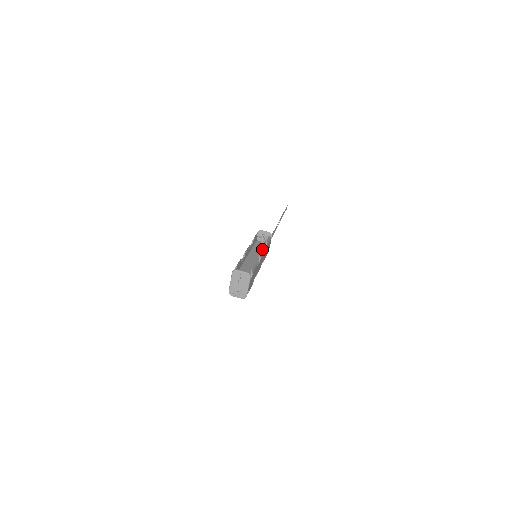
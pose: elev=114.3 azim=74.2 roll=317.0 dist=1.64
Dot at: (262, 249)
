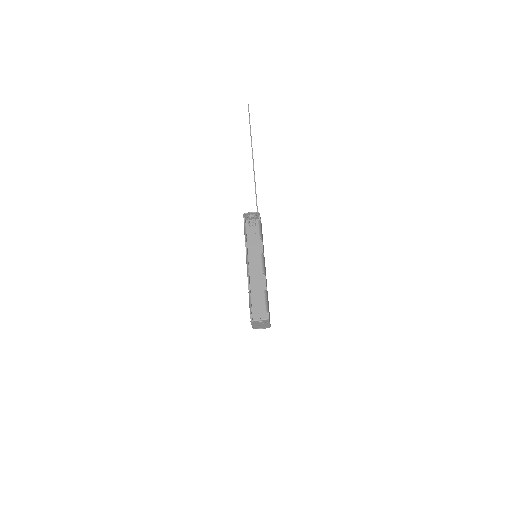
Dot at: (261, 258)
